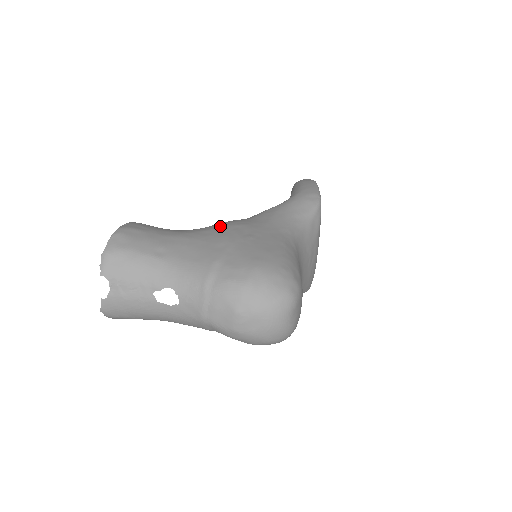
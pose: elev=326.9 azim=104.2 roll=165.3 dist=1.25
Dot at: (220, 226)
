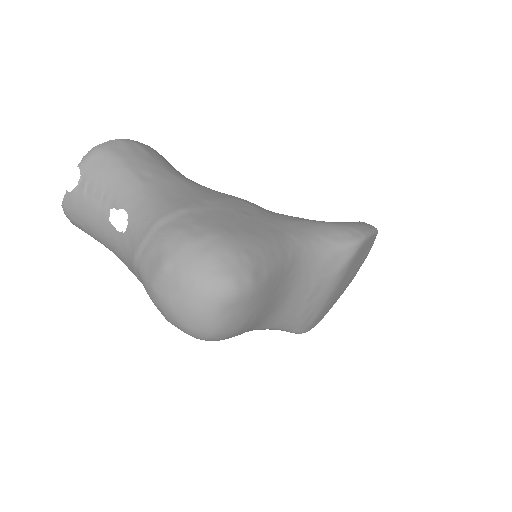
Dot at: (229, 195)
